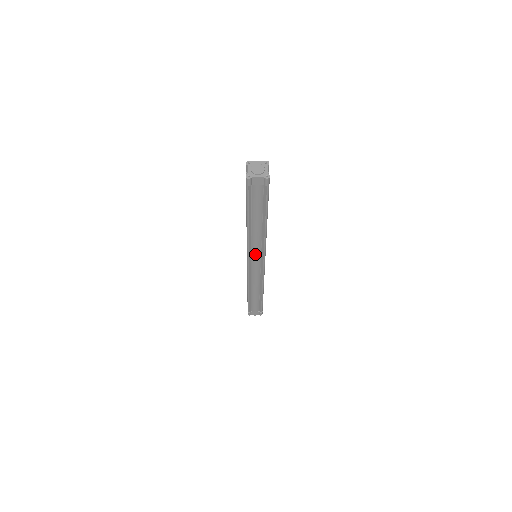
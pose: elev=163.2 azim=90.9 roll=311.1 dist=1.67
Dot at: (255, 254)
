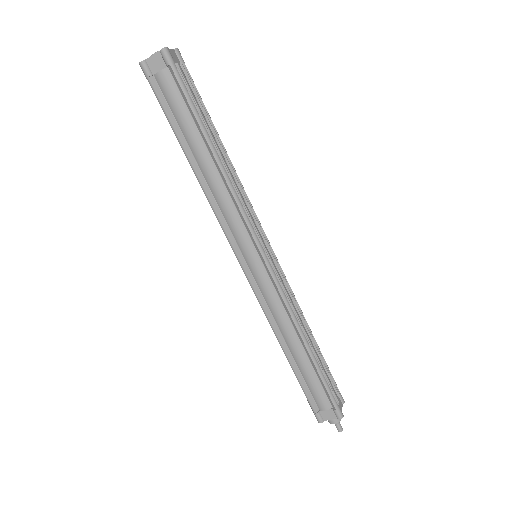
Dot at: (240, 238)
